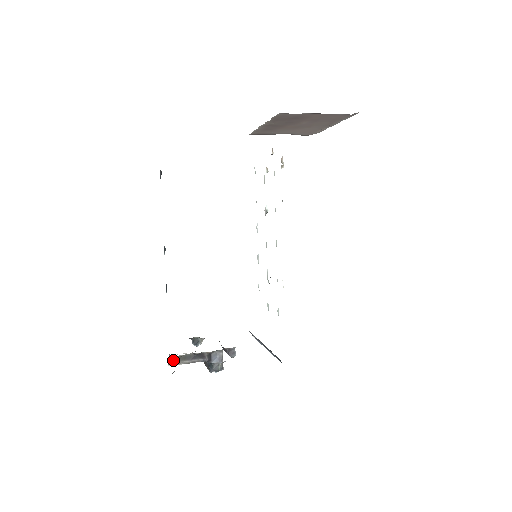
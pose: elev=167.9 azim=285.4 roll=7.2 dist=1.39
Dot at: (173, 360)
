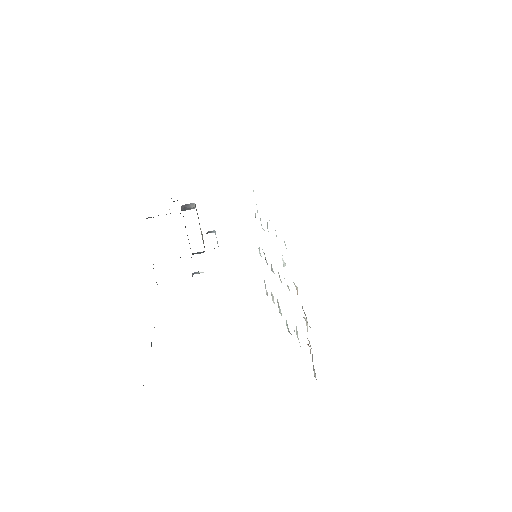
Dot at: occluded
